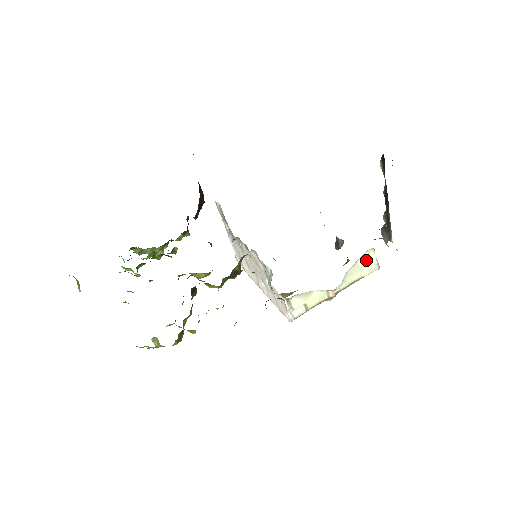
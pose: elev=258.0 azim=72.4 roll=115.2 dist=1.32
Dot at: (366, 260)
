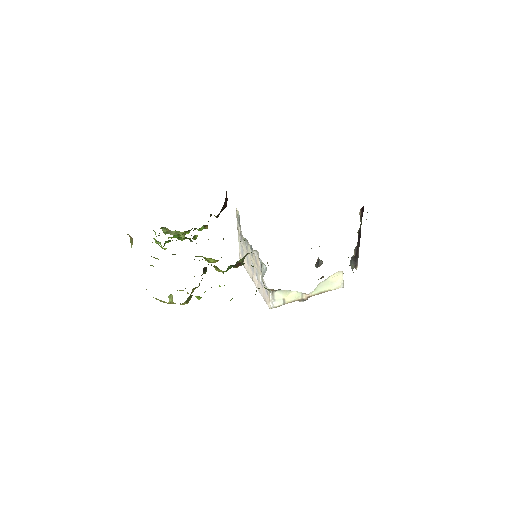
Dot at: (335, 278)
